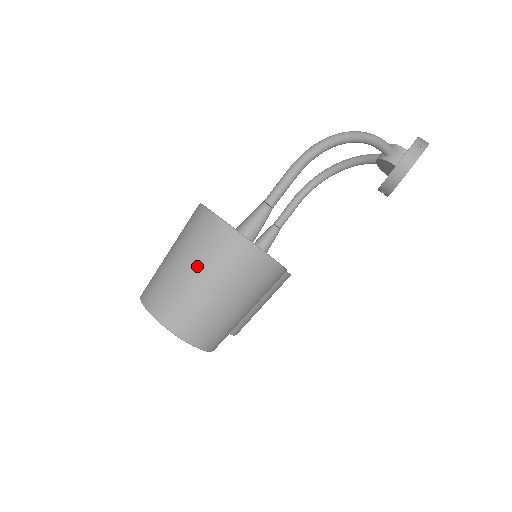
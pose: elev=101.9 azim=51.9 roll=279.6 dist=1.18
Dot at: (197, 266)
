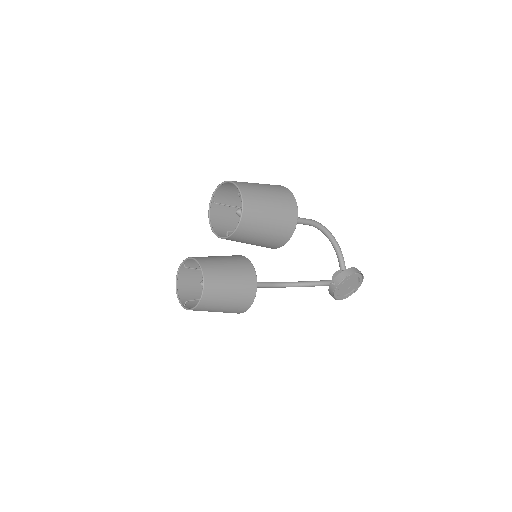
Dot at: (266, 186)
